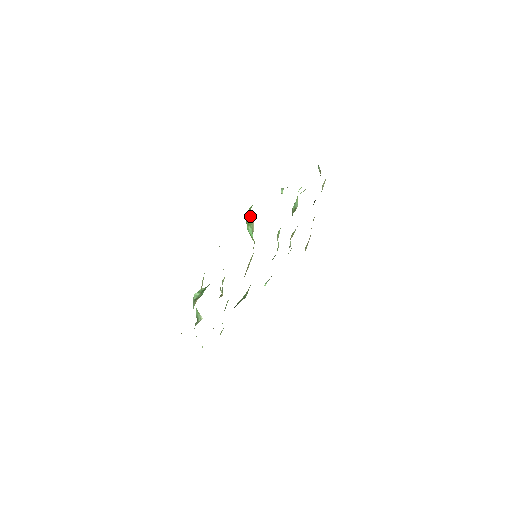
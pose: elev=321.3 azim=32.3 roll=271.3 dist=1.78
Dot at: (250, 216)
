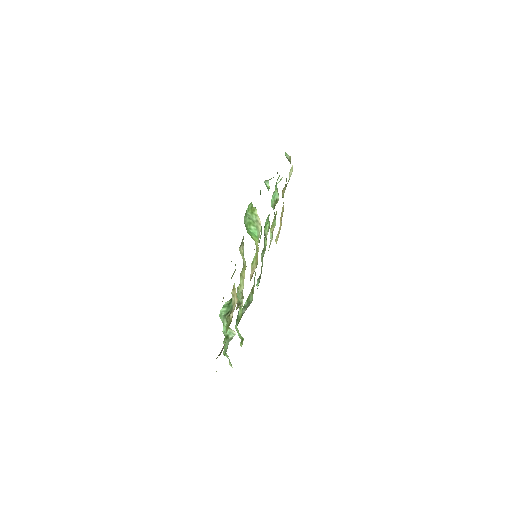
Dot at: (253, 214)
